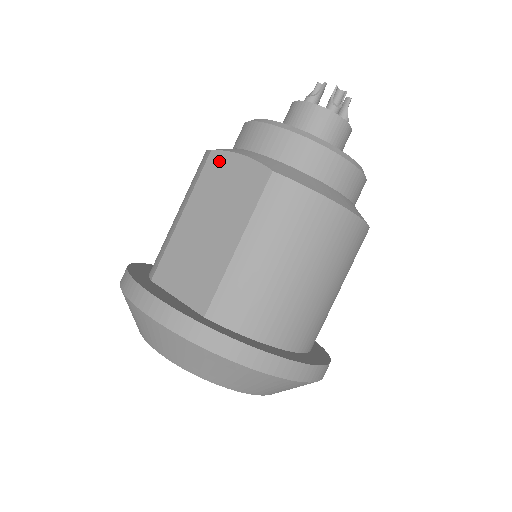
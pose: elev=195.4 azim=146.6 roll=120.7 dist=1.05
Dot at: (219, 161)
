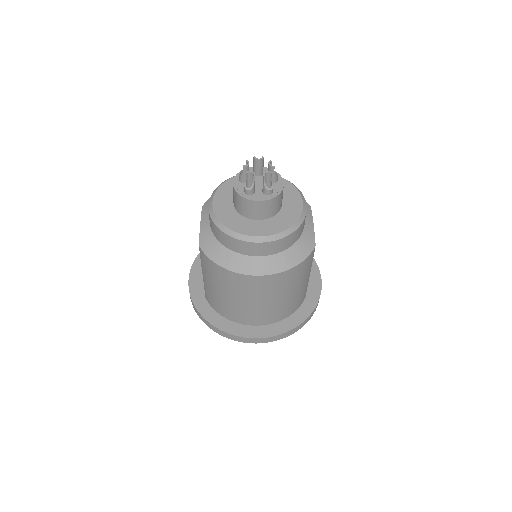
Dot at: occluded
